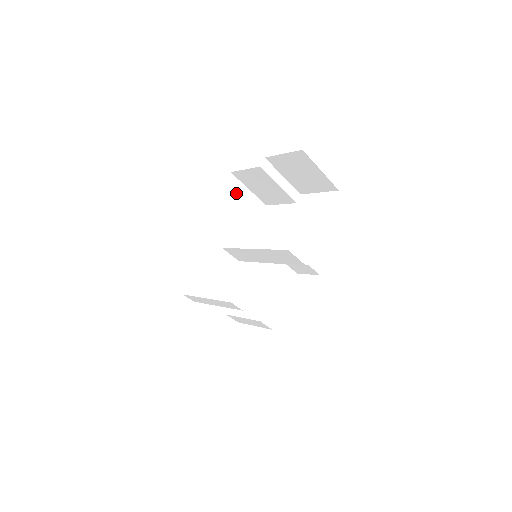
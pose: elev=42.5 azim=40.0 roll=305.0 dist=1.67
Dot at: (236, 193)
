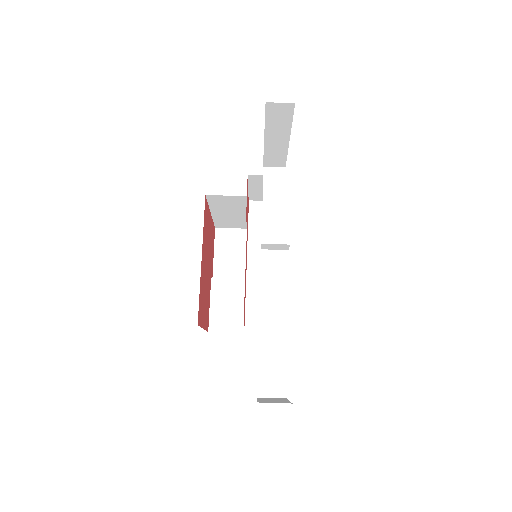
Dot at: occluded
